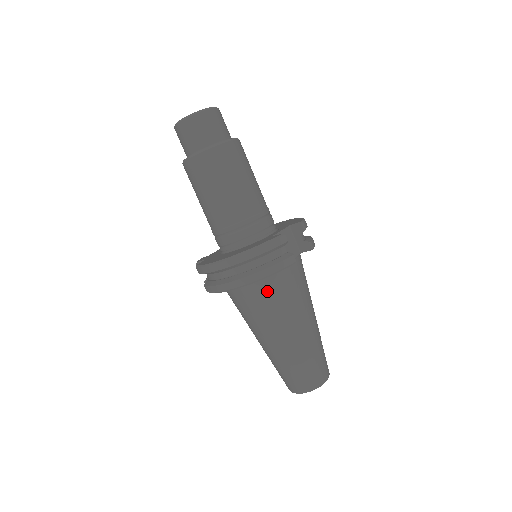
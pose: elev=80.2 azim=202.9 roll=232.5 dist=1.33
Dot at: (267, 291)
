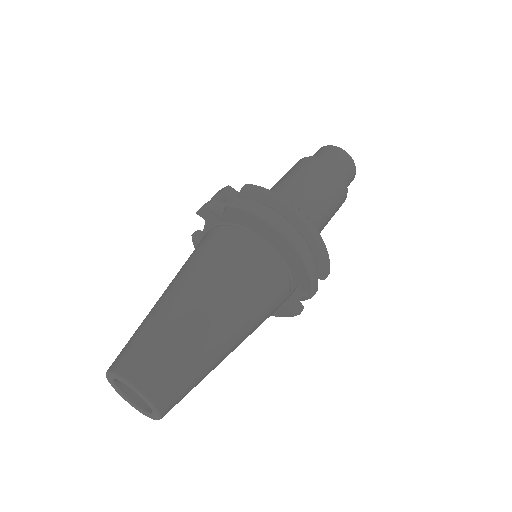
Dot at: (273, 276)
